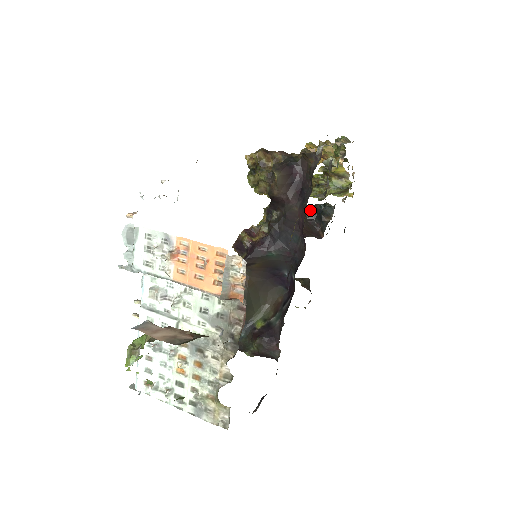
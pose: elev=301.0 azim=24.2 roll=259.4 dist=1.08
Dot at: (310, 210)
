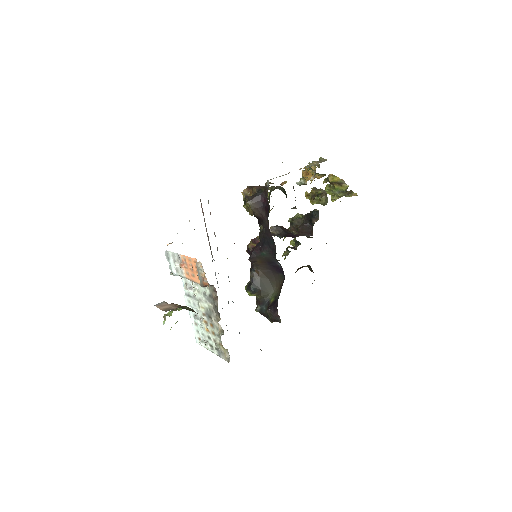
Dot at: (306, 216)
